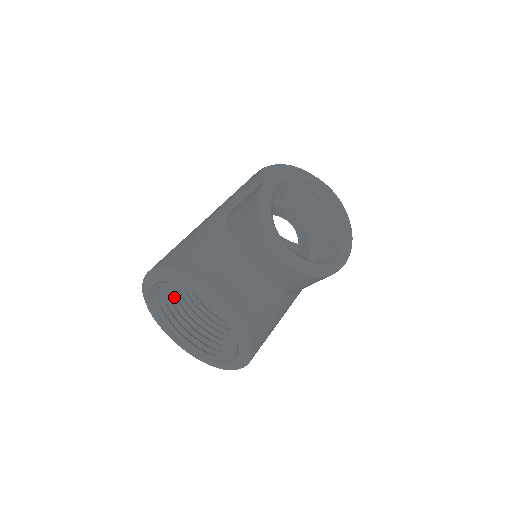
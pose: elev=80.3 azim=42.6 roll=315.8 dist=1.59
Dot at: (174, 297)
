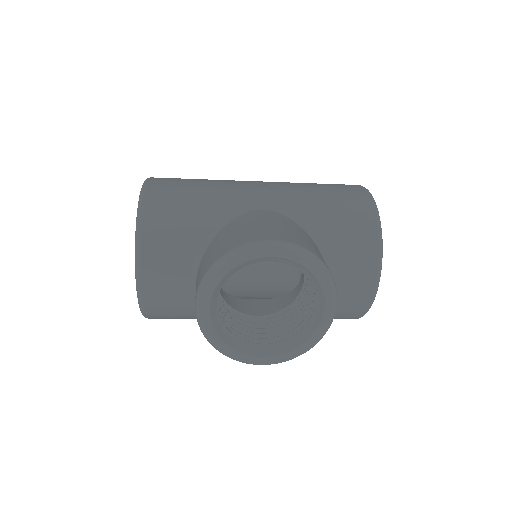
Dot at: occluded
